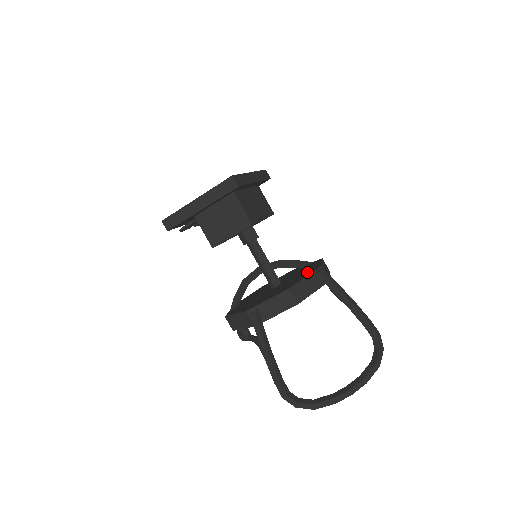
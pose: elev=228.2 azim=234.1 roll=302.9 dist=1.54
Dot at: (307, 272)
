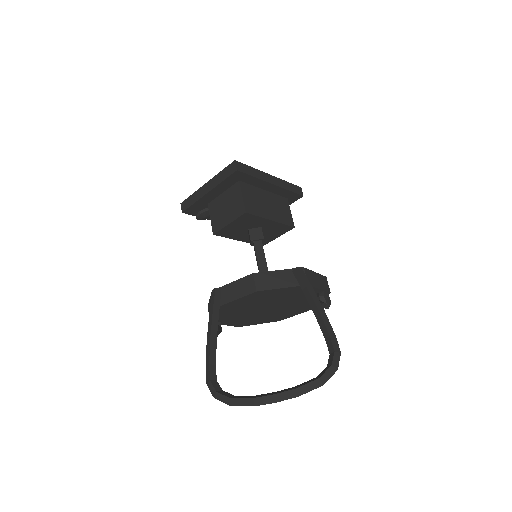
Dot at: occluded
